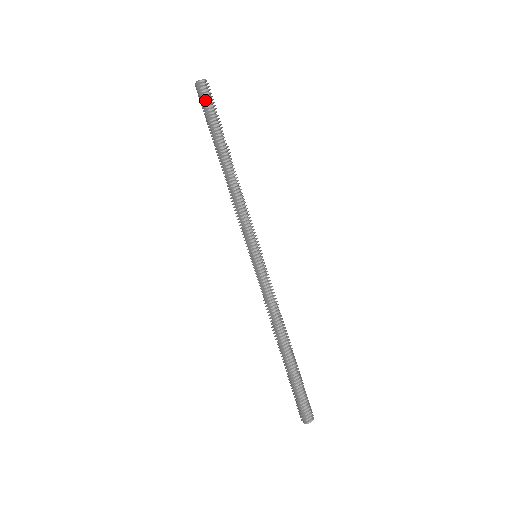
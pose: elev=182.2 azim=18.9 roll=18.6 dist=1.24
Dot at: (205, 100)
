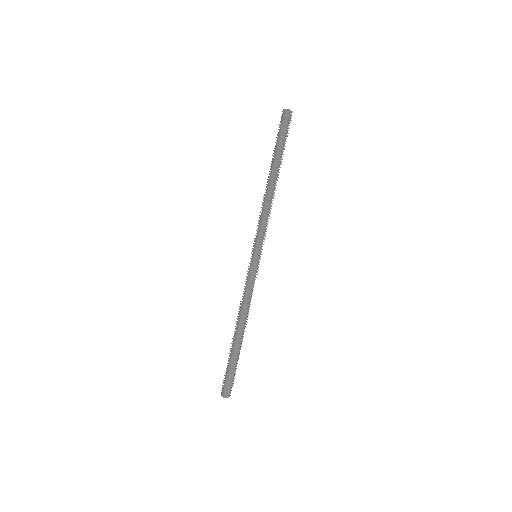
Dot at: (287, 126)
